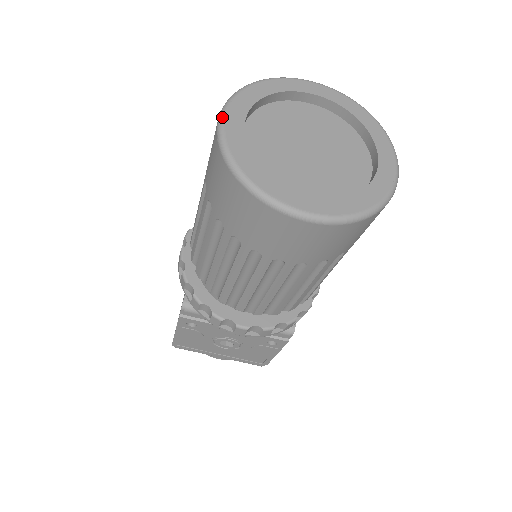
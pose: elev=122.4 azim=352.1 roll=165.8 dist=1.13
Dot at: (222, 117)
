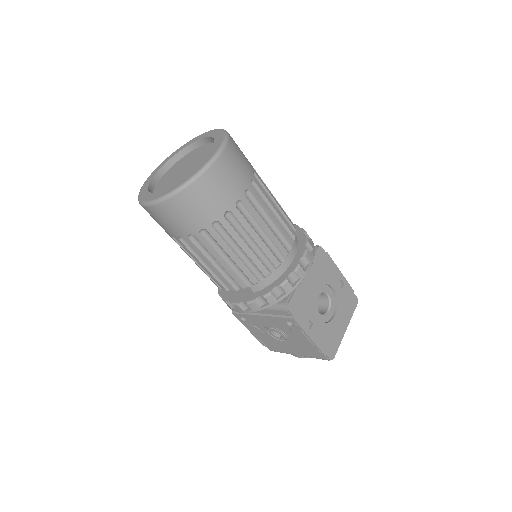
Dot at: (150, 175)
